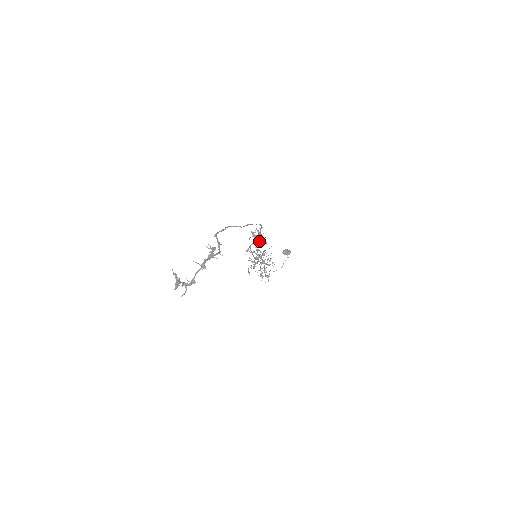
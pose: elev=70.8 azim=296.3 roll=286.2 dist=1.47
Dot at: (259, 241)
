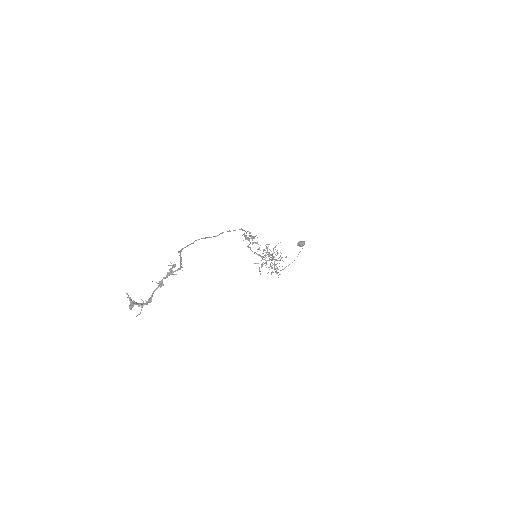
Dot at: occluded
